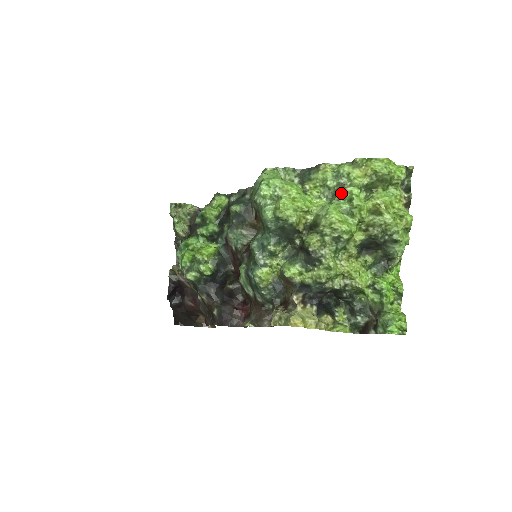
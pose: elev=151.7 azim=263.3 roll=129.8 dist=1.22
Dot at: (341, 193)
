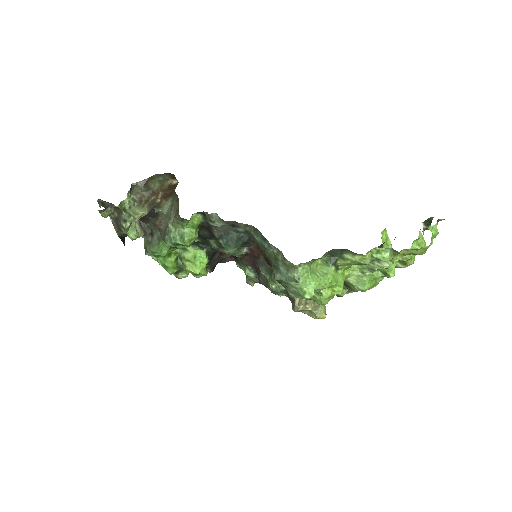
Dot at: (377, 270)
